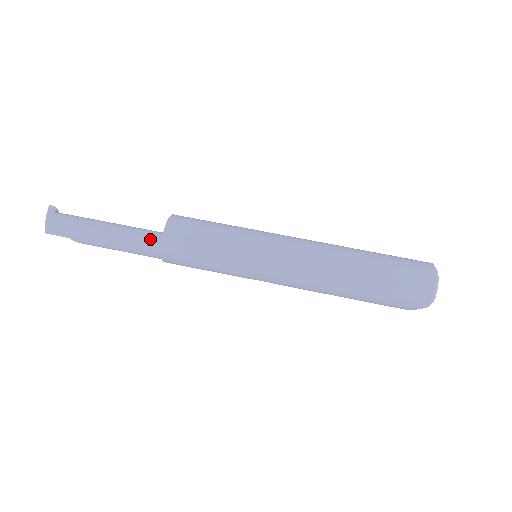
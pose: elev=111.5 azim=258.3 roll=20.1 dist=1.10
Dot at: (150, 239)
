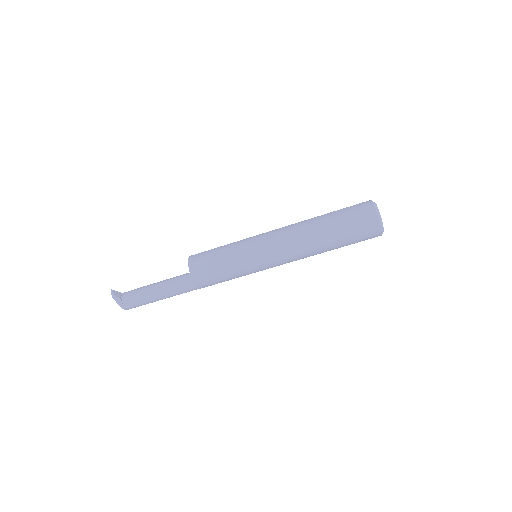
Dot at: (189, 288)
